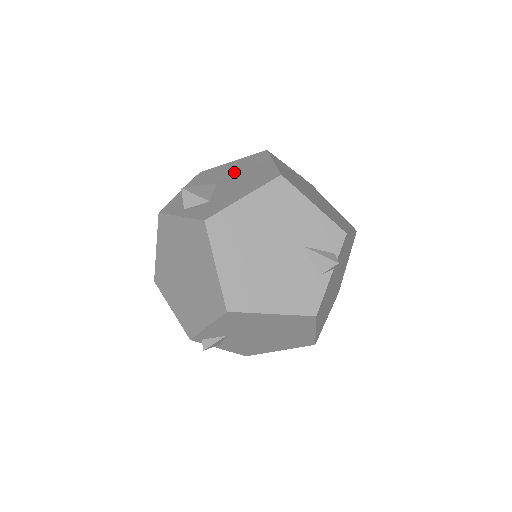
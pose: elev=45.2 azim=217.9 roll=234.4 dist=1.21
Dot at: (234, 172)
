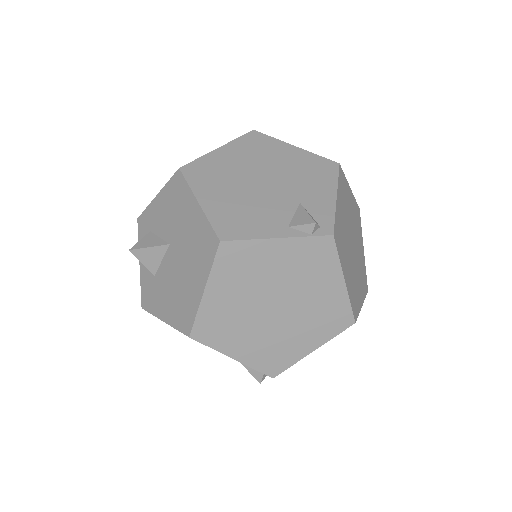
Dot at: (184, 245)
